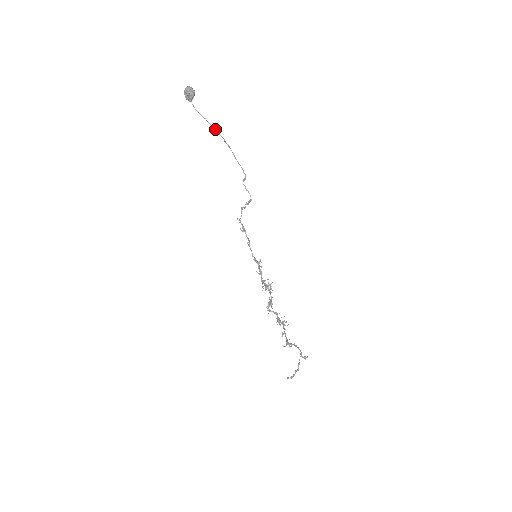
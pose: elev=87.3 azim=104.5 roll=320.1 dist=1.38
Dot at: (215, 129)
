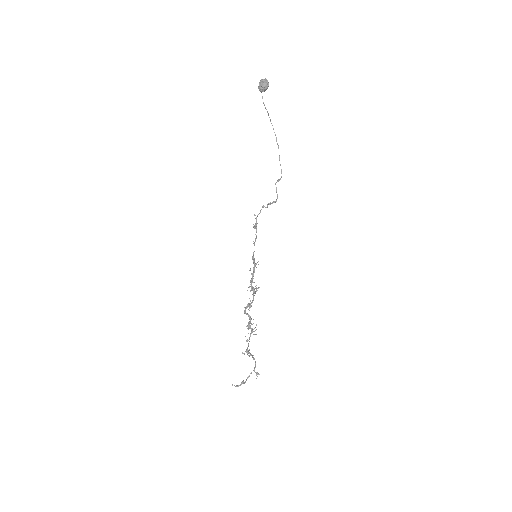
Dot at: (272, 125)
